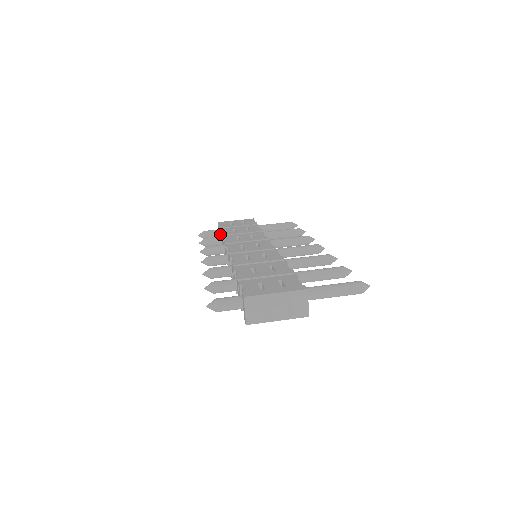
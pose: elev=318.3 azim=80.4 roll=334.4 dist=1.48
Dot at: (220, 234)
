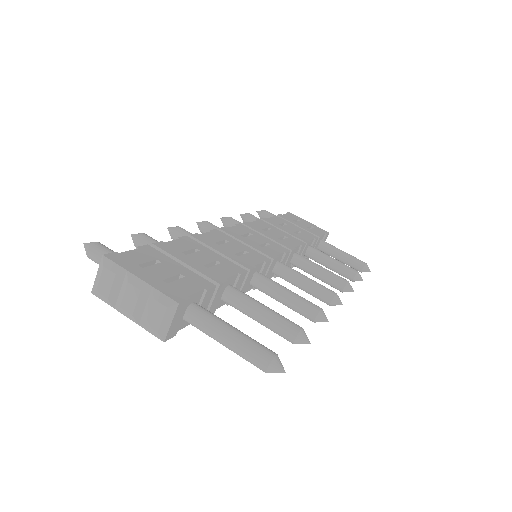
Dot at: occluded
